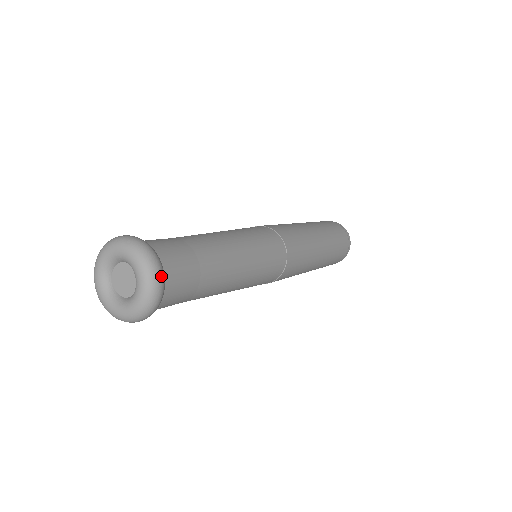
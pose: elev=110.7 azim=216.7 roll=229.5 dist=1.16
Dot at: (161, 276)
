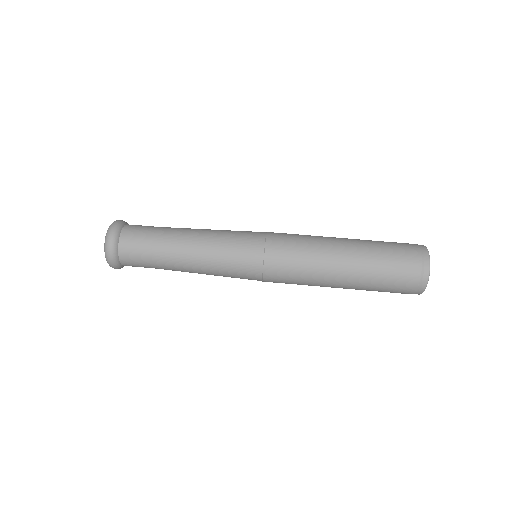
Dot at: (111, 251)
